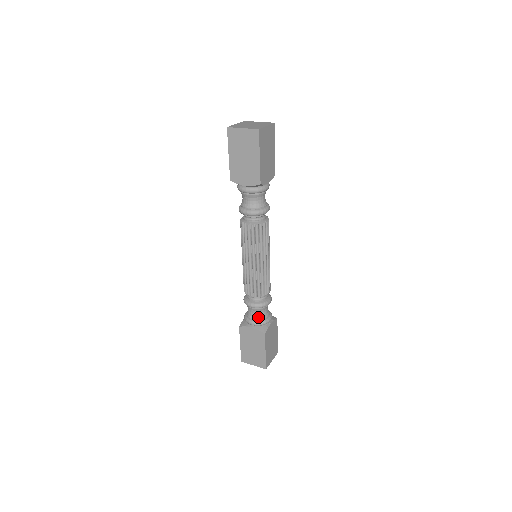
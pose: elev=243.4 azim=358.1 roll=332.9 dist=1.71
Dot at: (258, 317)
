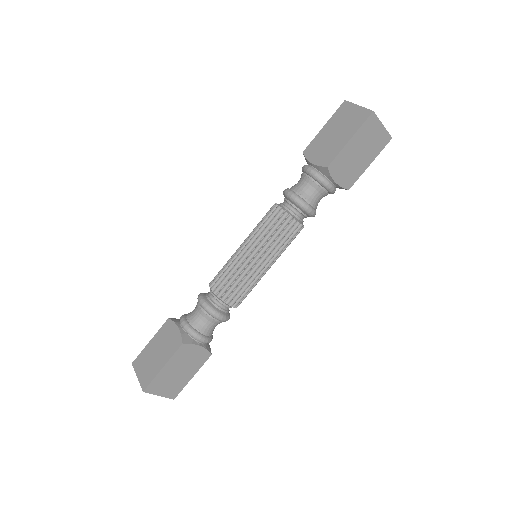
Dot at: (195, 322)
